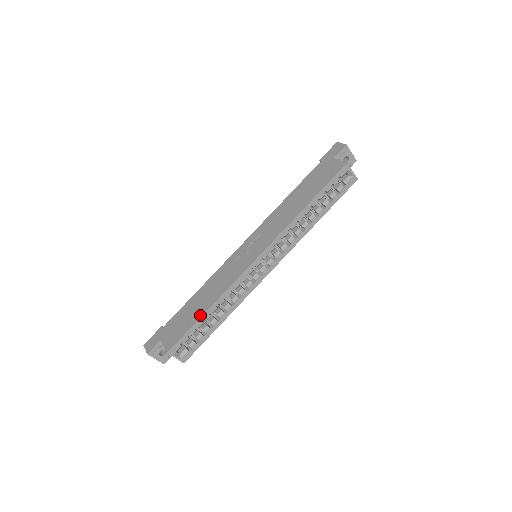
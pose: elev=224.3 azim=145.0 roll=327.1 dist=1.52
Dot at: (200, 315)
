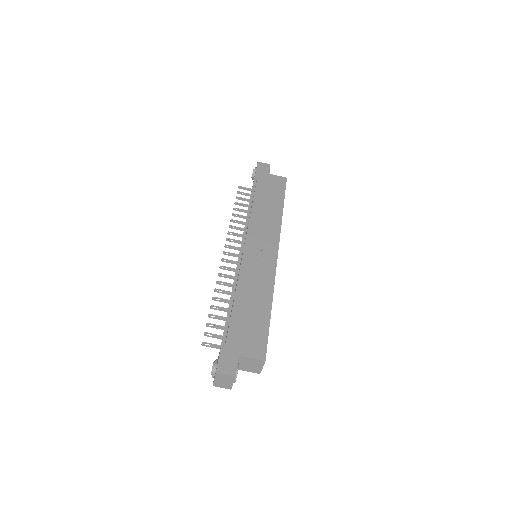
Dot at: (268, 314)
